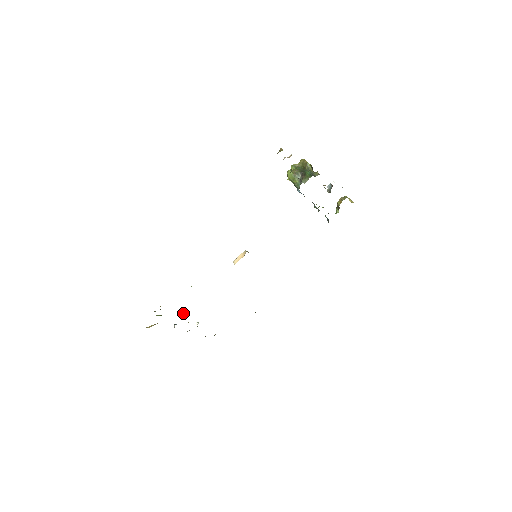
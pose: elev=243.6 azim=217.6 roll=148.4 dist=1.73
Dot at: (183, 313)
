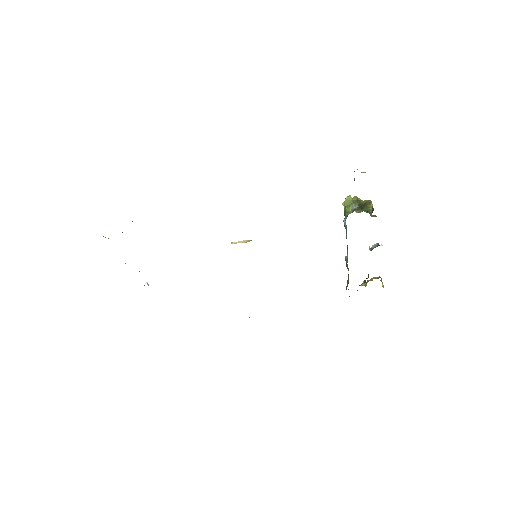
Dot at: occluded
